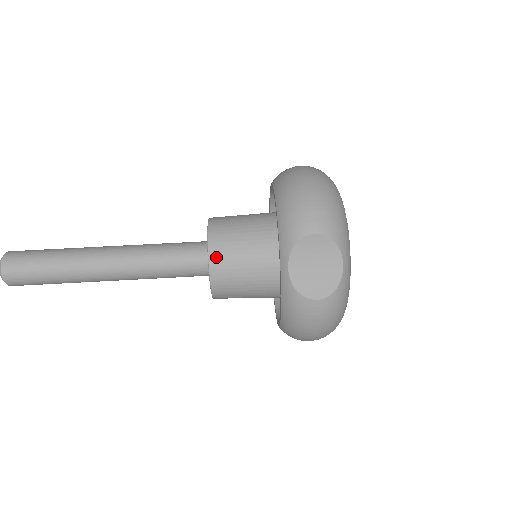
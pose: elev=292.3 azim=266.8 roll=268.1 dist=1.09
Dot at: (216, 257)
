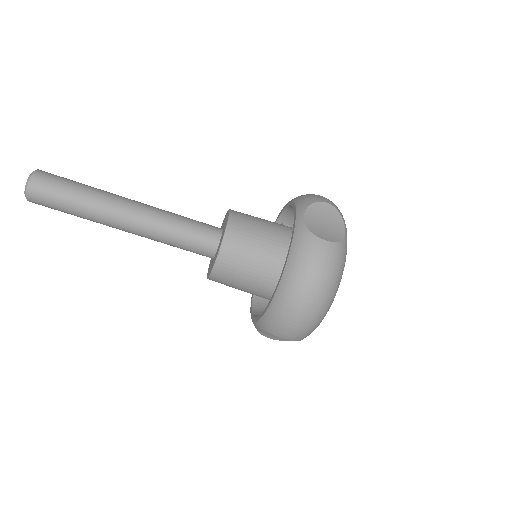
Dot at: (215, 280)
